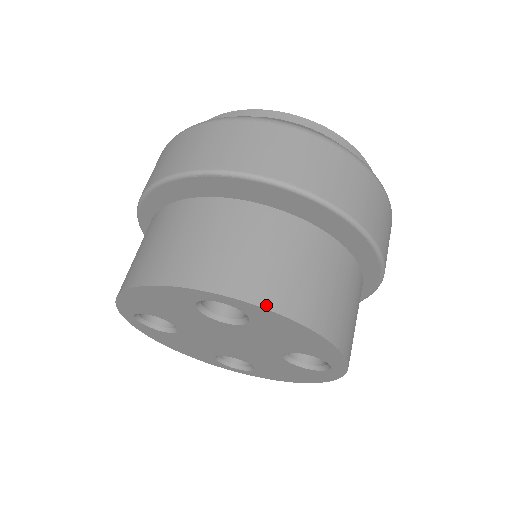
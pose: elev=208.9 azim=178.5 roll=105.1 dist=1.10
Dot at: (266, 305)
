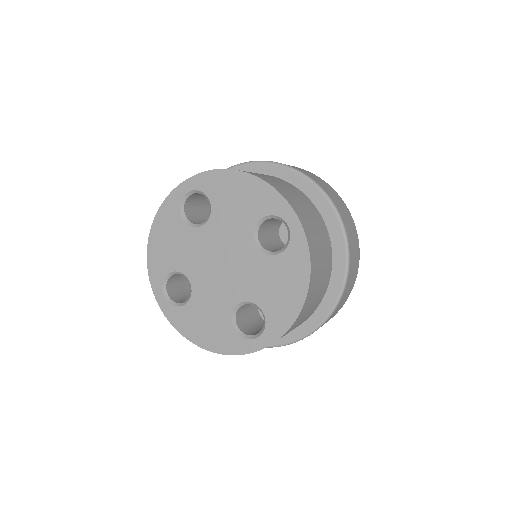
Dot at: (310, 251)
